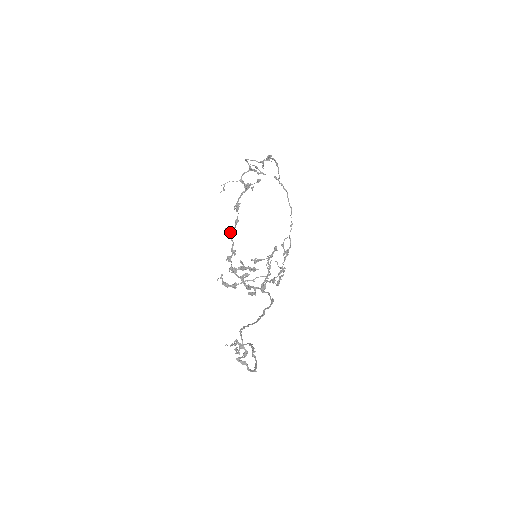
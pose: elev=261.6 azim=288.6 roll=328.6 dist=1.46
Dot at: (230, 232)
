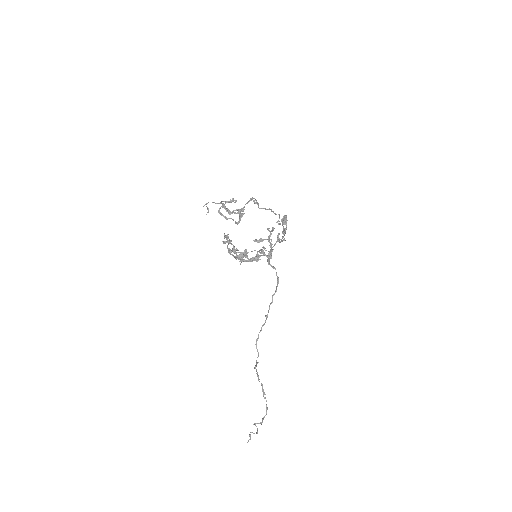
Dot at: (227, 242)
